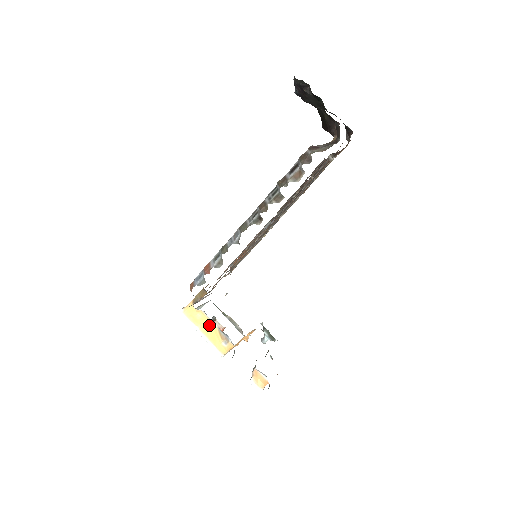
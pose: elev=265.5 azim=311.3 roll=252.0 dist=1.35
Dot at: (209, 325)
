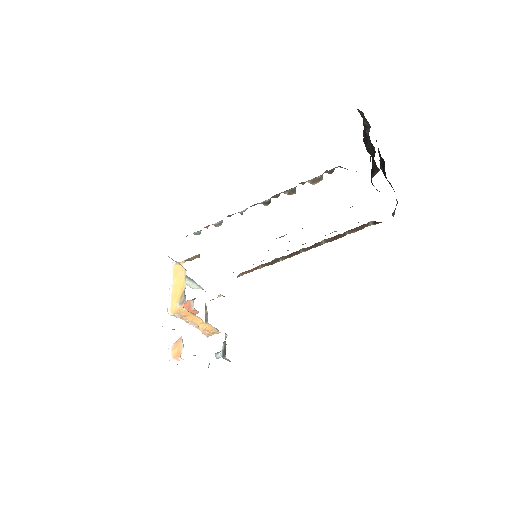
Dot at: (181, 284)
